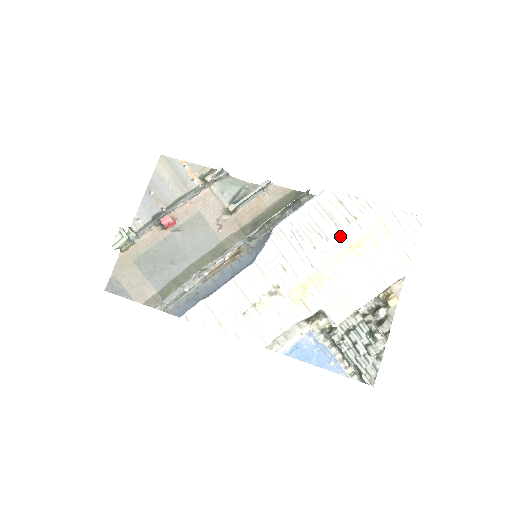
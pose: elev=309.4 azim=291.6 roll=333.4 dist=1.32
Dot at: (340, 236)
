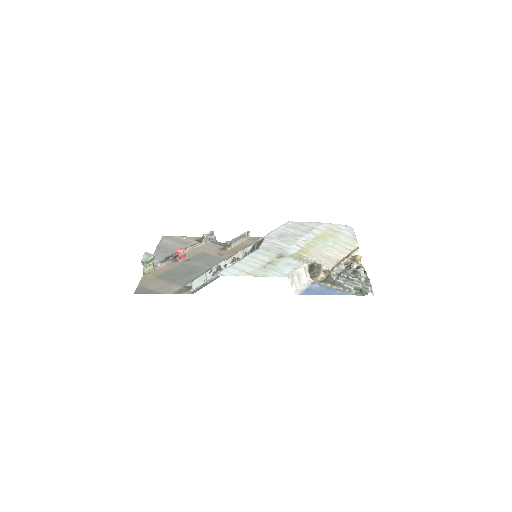
Dot at: (309, 234)
